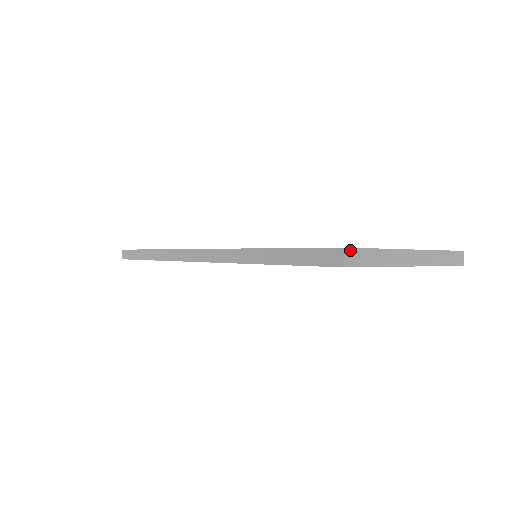
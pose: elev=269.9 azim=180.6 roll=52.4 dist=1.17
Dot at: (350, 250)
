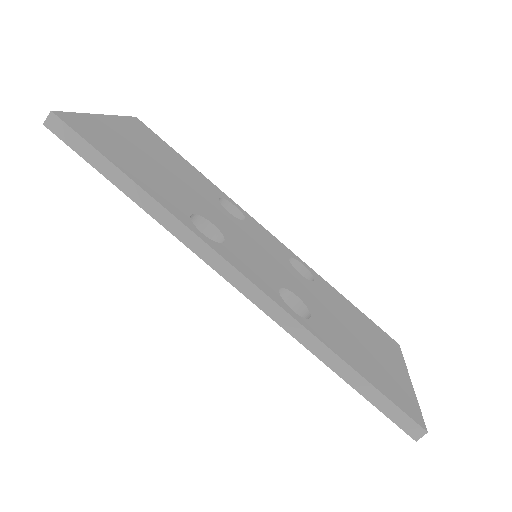
Dot at: (425, 428)
